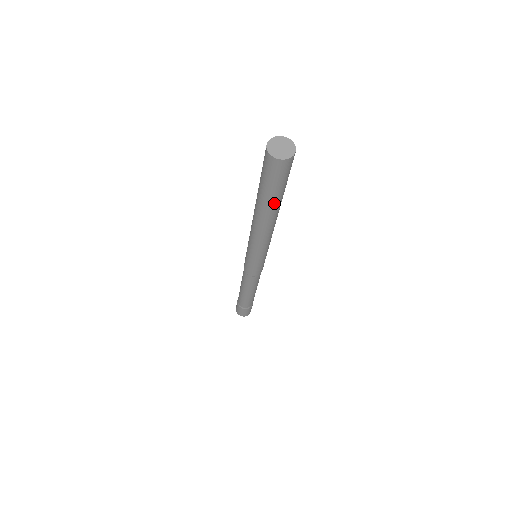
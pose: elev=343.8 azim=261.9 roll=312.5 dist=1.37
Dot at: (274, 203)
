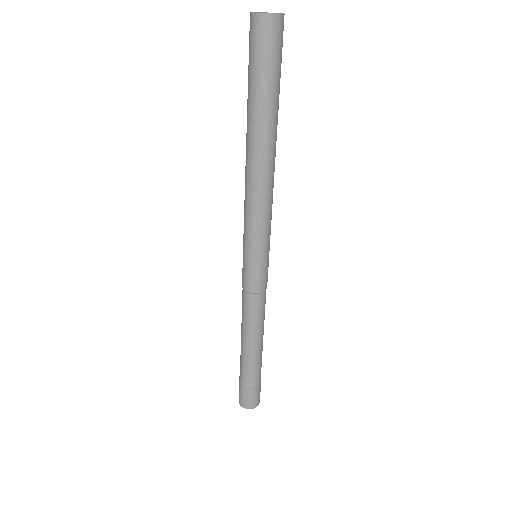
Dot at: (266, 110)
